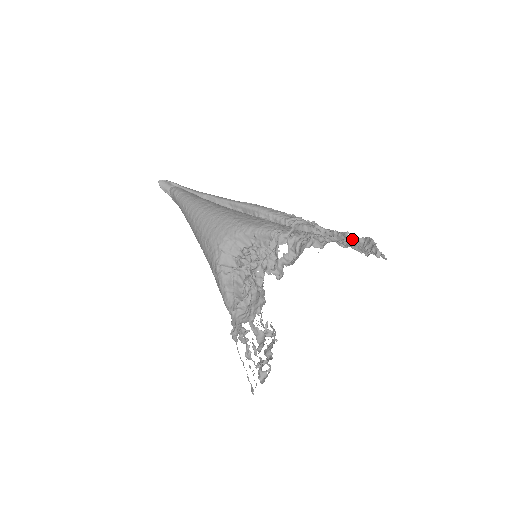
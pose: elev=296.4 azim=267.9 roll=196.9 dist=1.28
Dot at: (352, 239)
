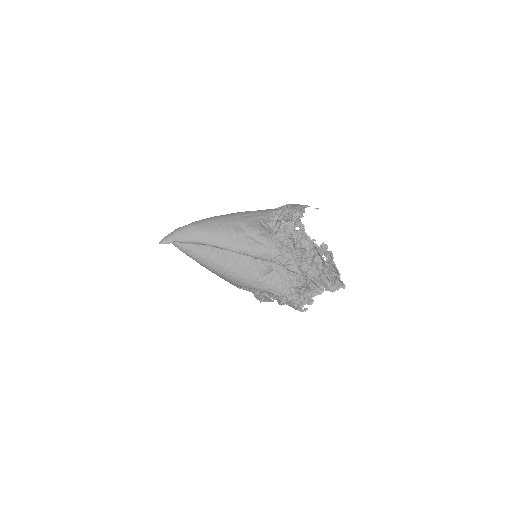
Dot at: (325, 263)
